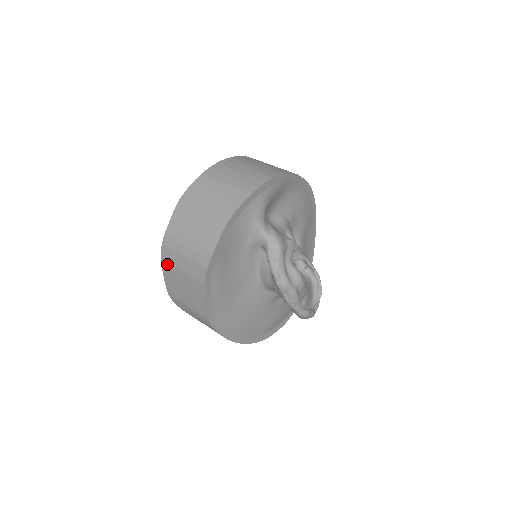
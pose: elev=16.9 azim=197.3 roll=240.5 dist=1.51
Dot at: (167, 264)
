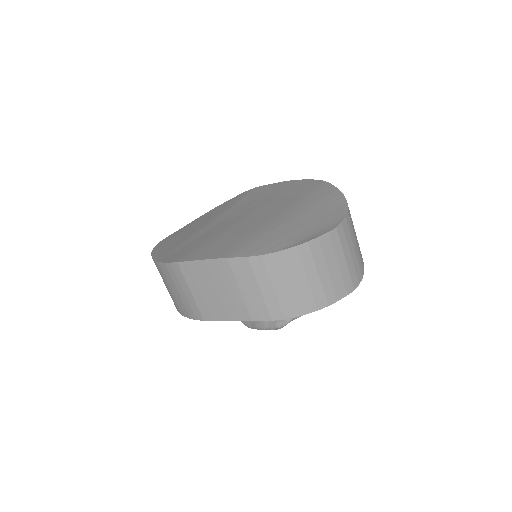
Dot at: (228, 268)
